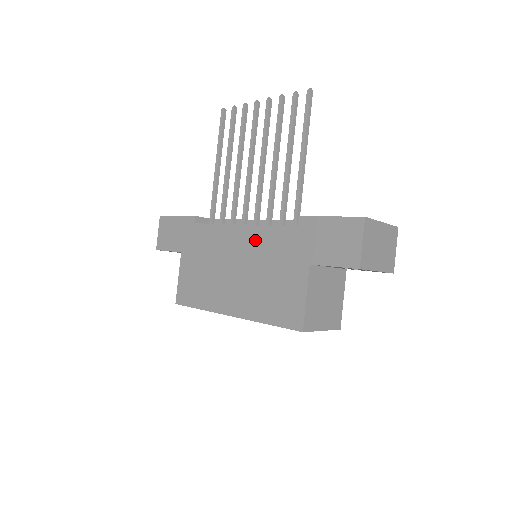
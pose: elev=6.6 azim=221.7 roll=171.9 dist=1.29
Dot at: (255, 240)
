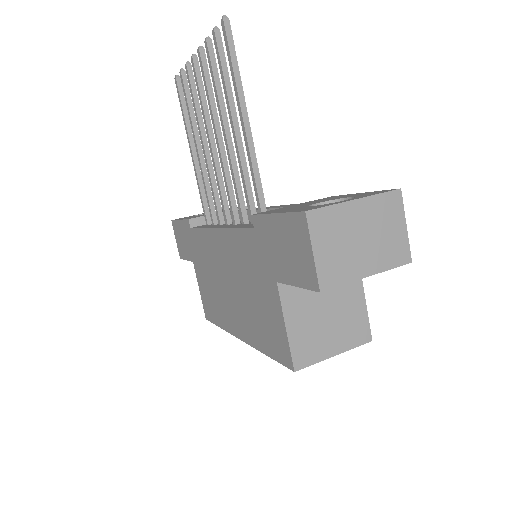
Dot at: (230, 248)
